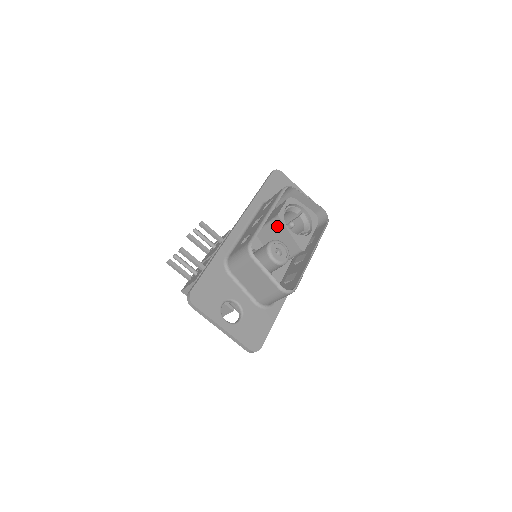
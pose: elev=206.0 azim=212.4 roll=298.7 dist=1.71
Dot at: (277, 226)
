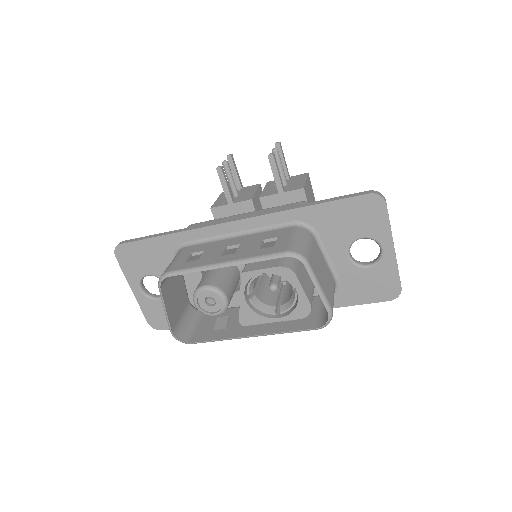
Dot at: occluded
